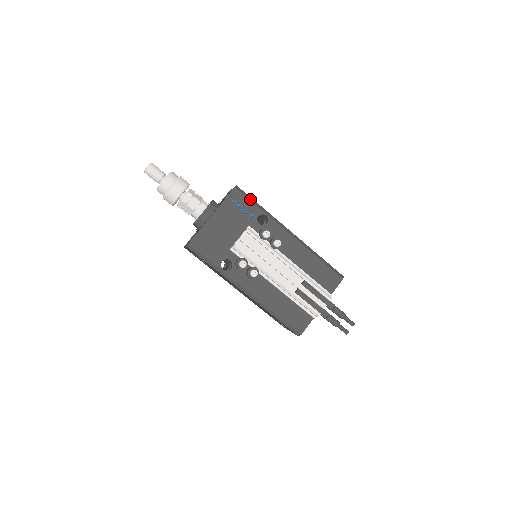
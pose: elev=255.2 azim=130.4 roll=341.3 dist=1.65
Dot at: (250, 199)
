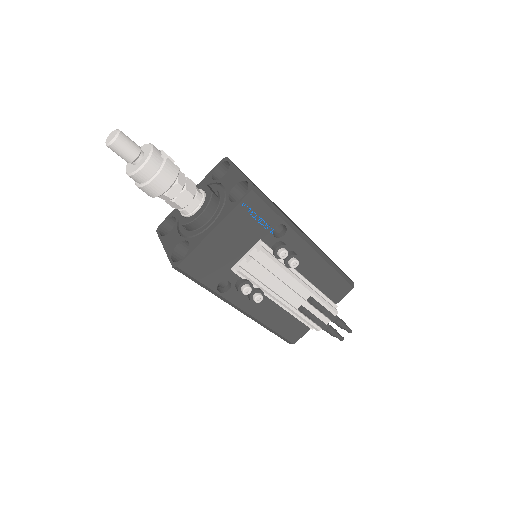
Dot at: (269, 205)
